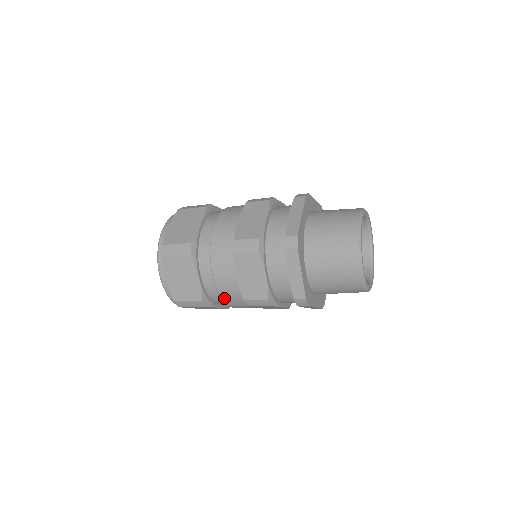
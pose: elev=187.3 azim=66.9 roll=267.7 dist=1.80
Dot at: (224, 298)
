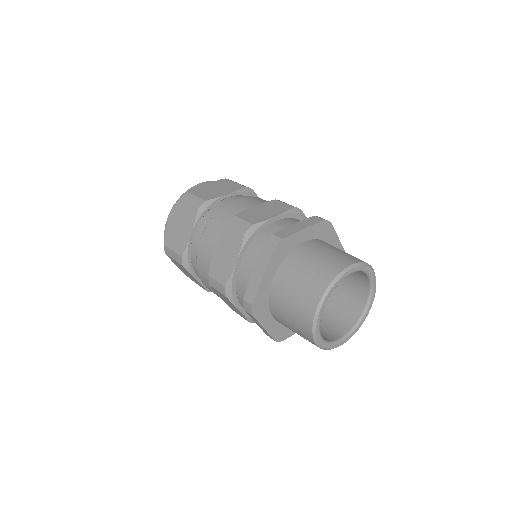
Dot at: occluded
